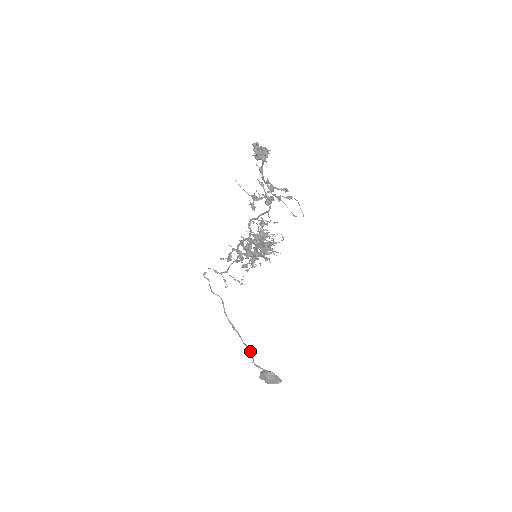
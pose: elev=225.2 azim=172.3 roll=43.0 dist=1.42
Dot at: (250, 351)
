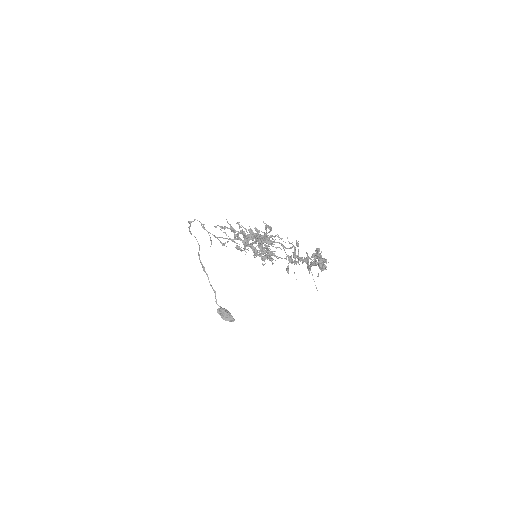
Dot at: (214, 292)
